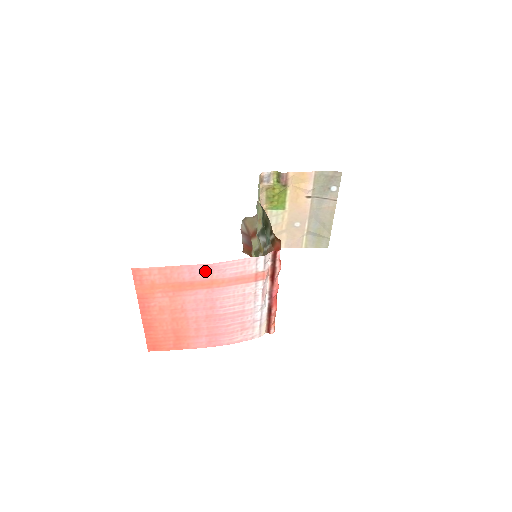
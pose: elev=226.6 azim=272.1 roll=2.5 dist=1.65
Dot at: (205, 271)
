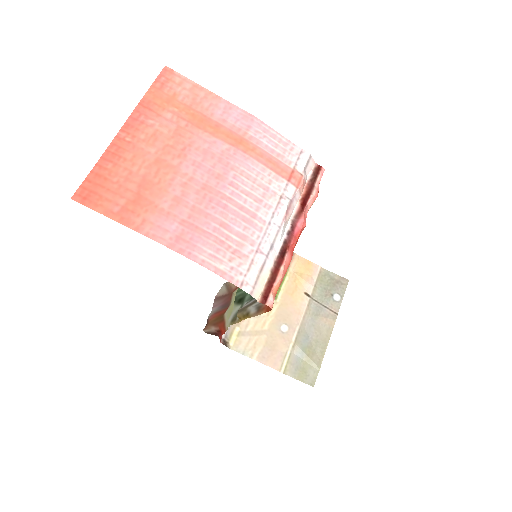
Dot at: (242, 121)
